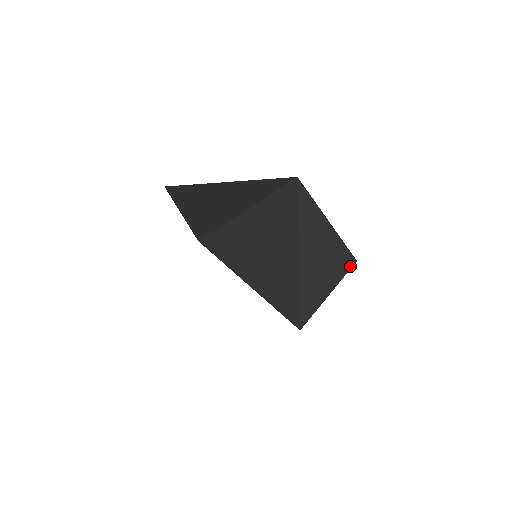
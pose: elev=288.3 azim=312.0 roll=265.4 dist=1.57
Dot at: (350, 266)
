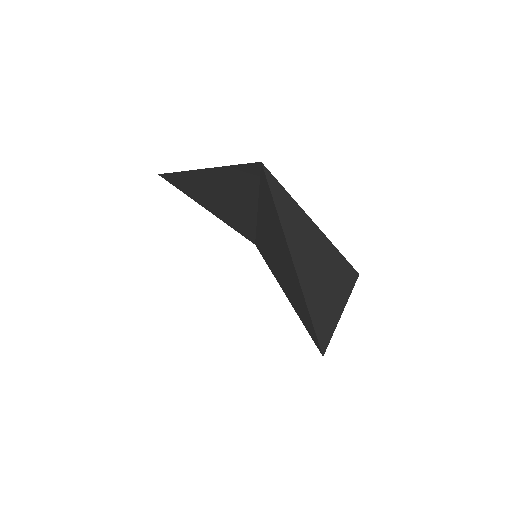
Dot at: (353, 280)
